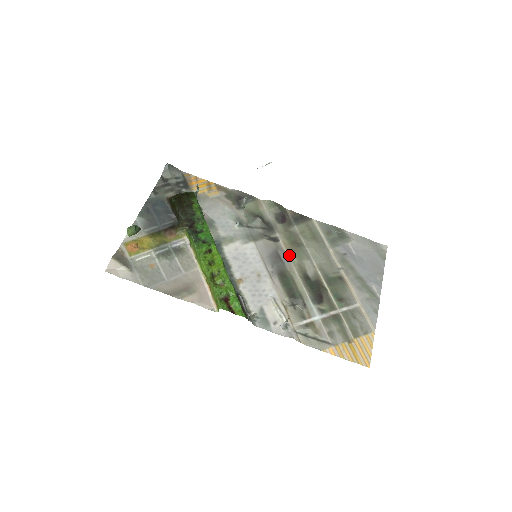
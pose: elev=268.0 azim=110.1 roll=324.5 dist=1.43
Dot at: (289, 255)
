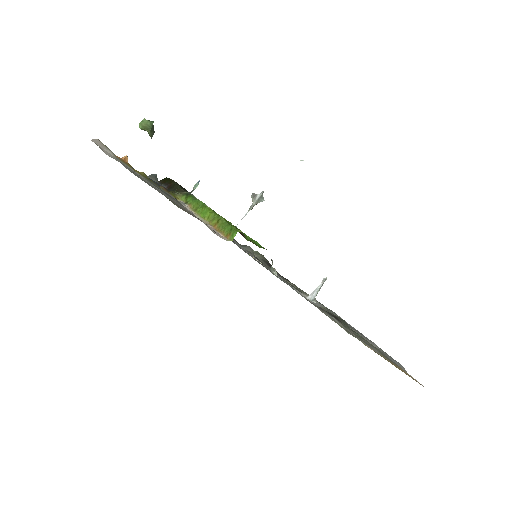
Dot at: (287, 281)
